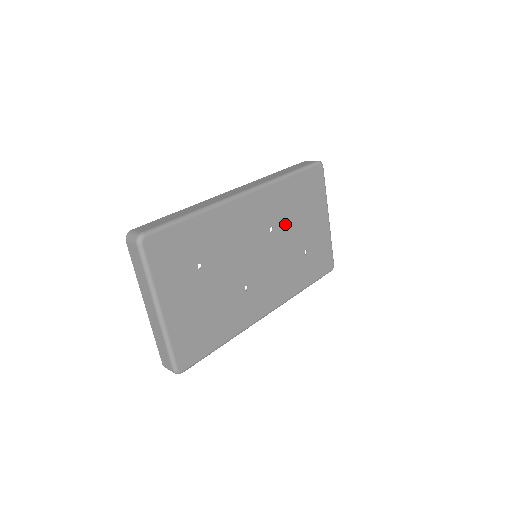
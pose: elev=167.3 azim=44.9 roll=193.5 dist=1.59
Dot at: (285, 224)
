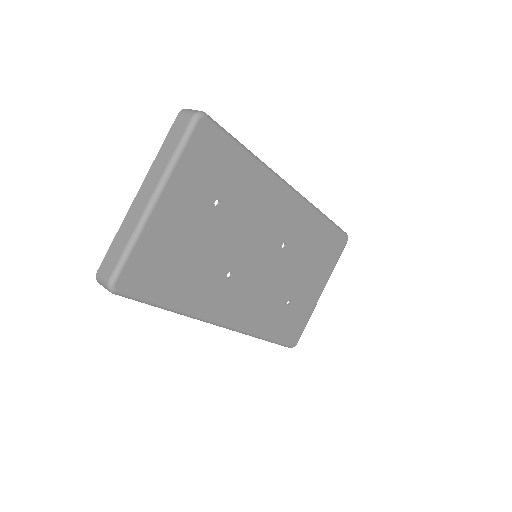
Dot at: (295, 254)
